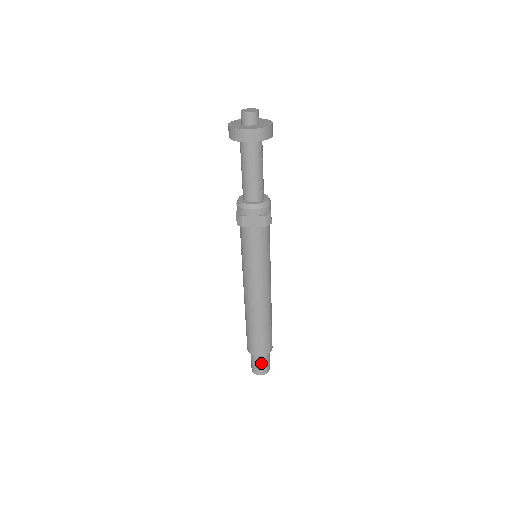
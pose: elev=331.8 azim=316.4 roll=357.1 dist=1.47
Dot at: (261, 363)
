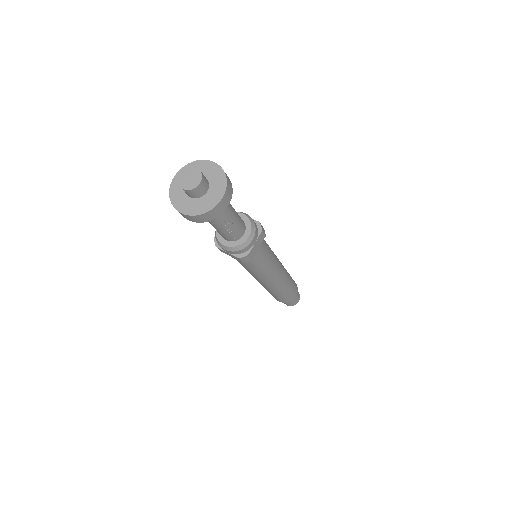
Dot at: occluded
